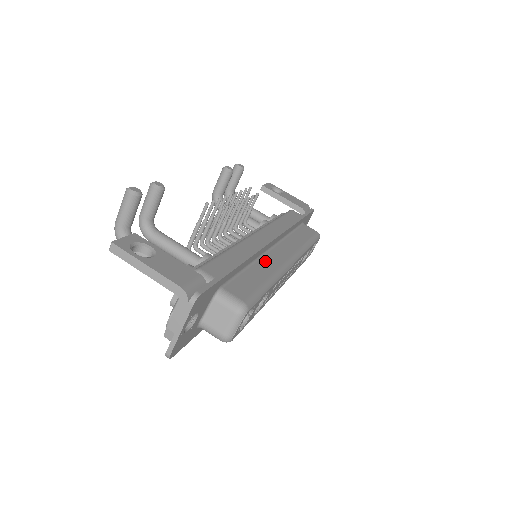
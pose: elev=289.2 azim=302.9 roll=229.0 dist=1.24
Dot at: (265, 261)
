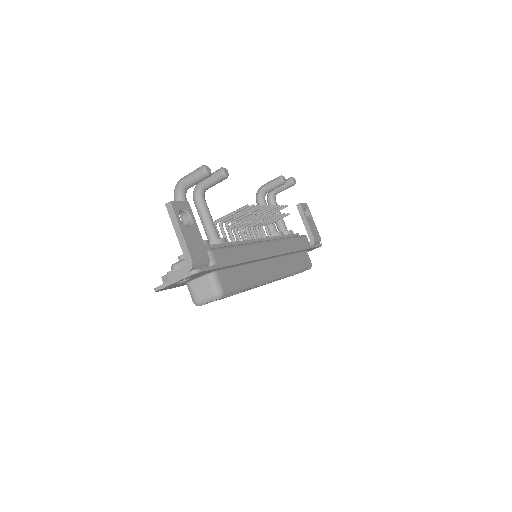
Dot at: (258, 267)
